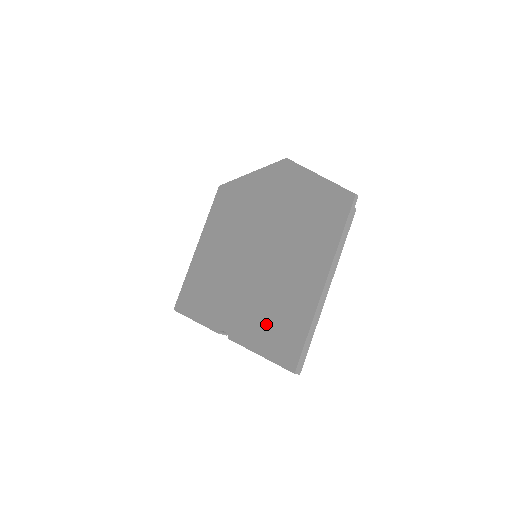
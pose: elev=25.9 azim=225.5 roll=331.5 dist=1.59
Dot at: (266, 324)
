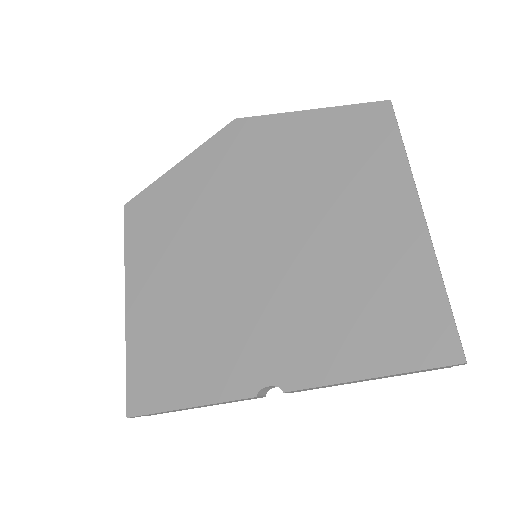
Dot at: (352, 327)
